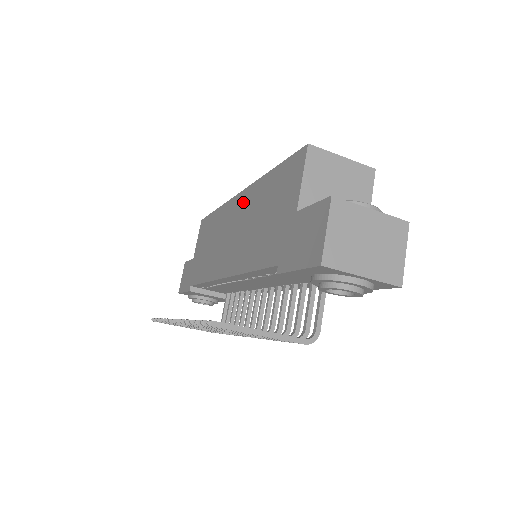
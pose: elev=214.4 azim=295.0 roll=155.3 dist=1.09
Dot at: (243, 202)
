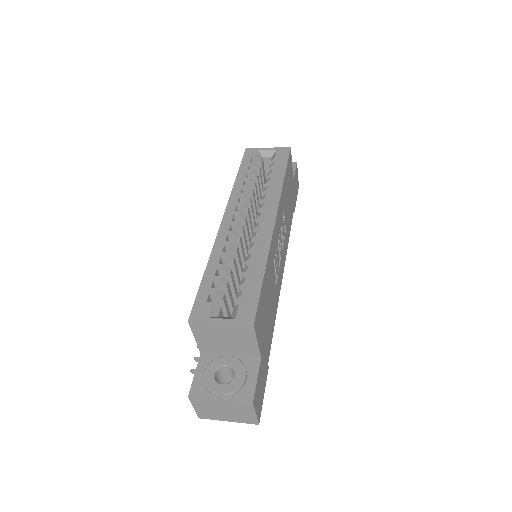
Dot at: occluded
